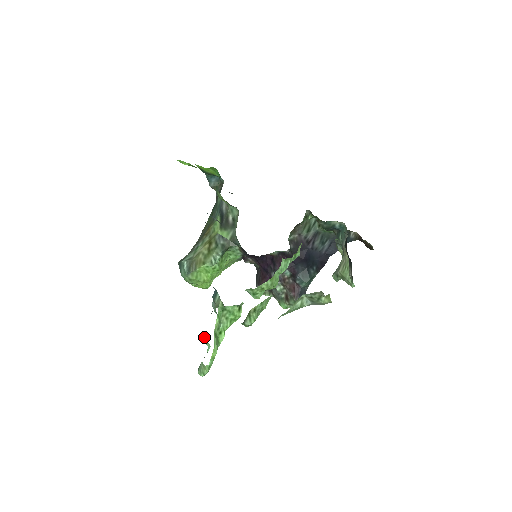
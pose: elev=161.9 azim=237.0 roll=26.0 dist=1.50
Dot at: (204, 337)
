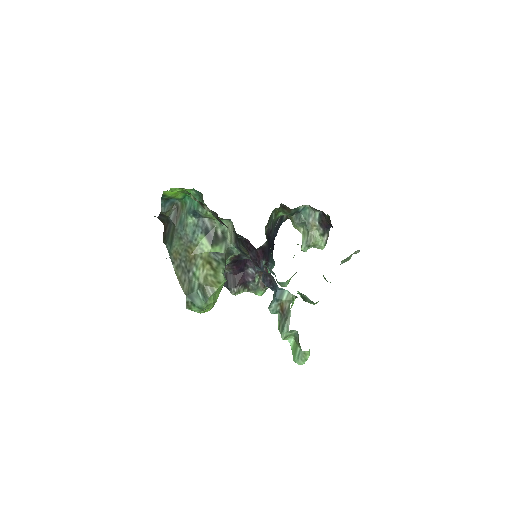
Dot at: (290, 333)
